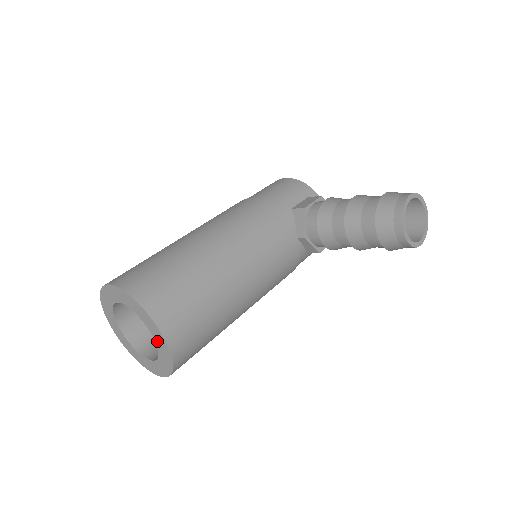
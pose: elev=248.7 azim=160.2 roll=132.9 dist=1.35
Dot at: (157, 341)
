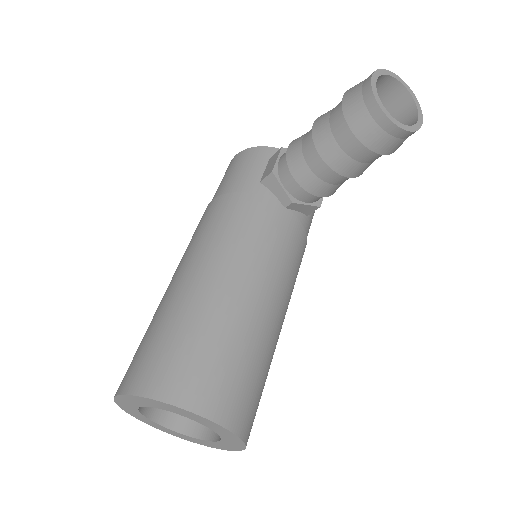
Dot at: (204, 424)
